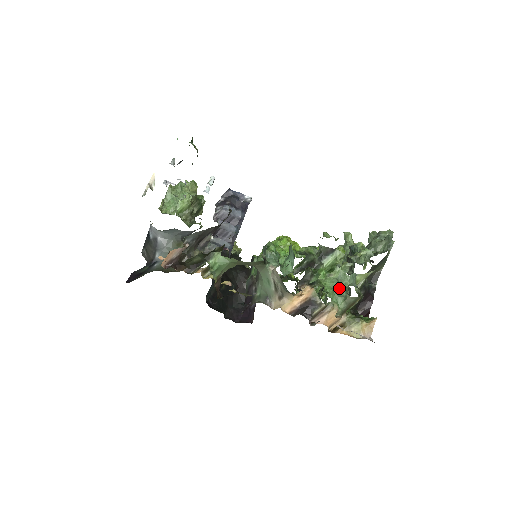
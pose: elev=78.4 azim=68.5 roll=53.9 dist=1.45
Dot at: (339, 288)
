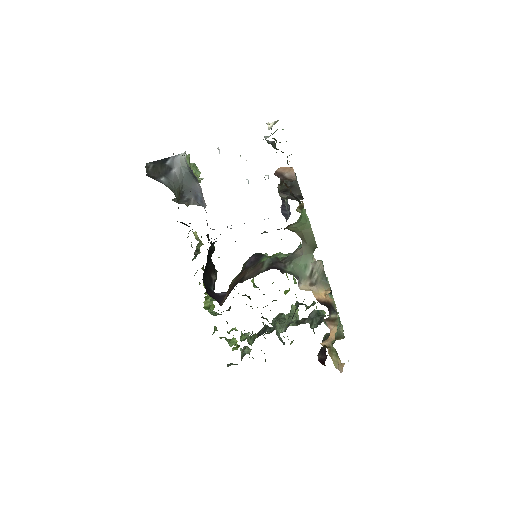
Dot at: occluded
